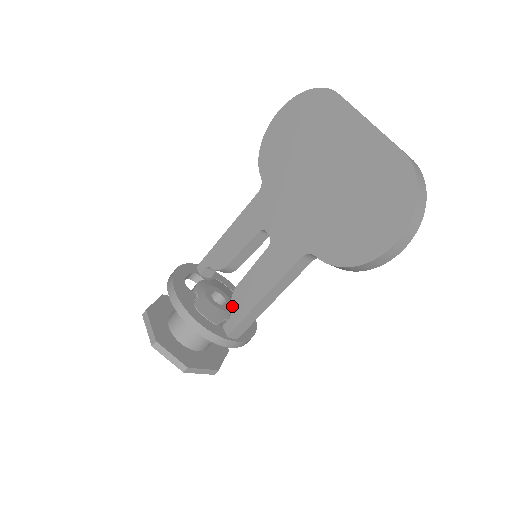
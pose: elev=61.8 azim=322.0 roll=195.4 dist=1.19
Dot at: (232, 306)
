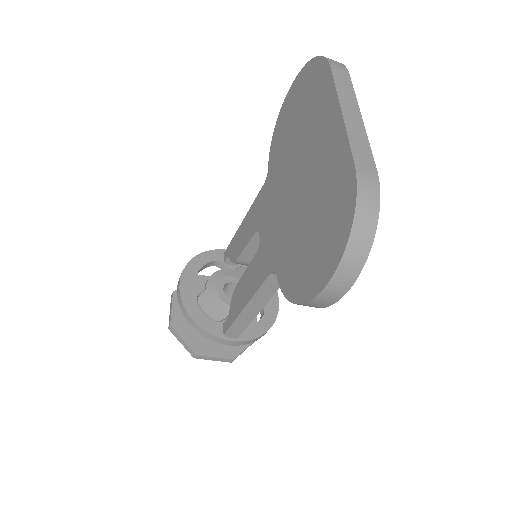
Dot at: (231, 305)
